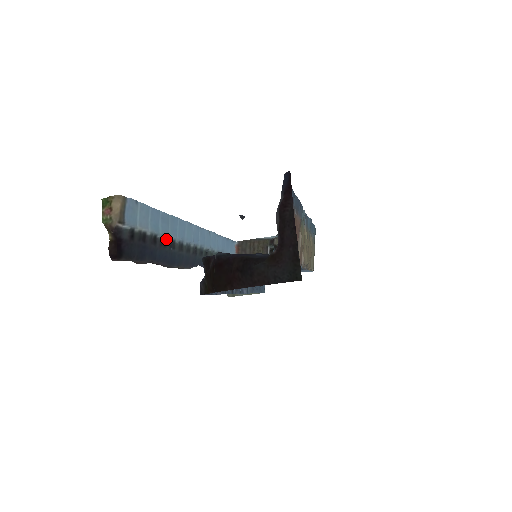
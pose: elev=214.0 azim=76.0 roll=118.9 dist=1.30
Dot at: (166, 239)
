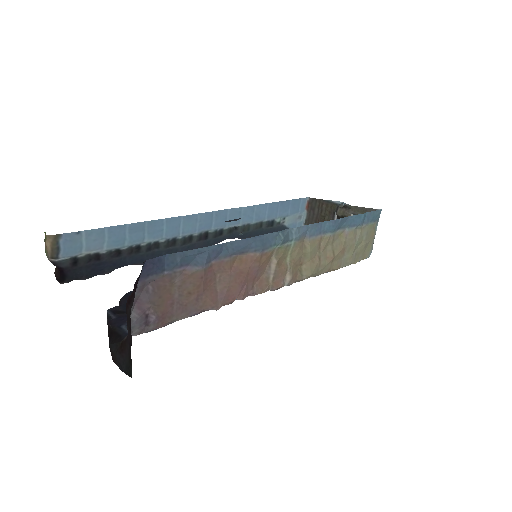
Dot at: (140, 245)
